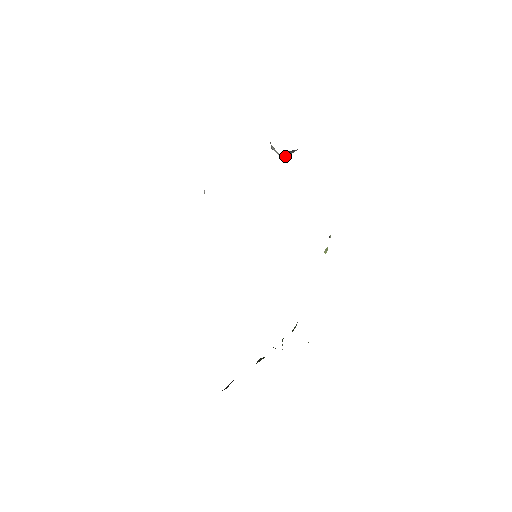
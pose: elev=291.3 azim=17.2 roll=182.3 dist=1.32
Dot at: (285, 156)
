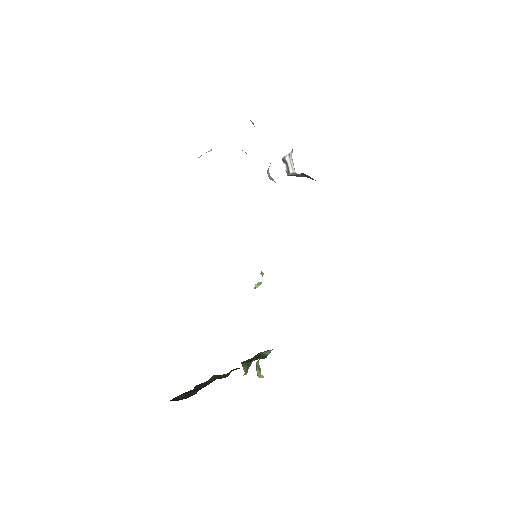
Dot at: (292, 174)
